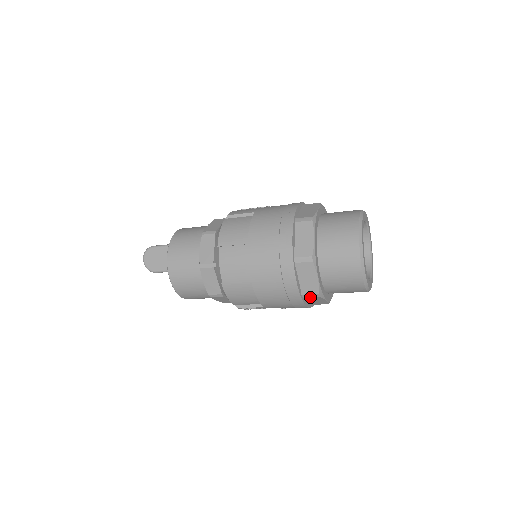
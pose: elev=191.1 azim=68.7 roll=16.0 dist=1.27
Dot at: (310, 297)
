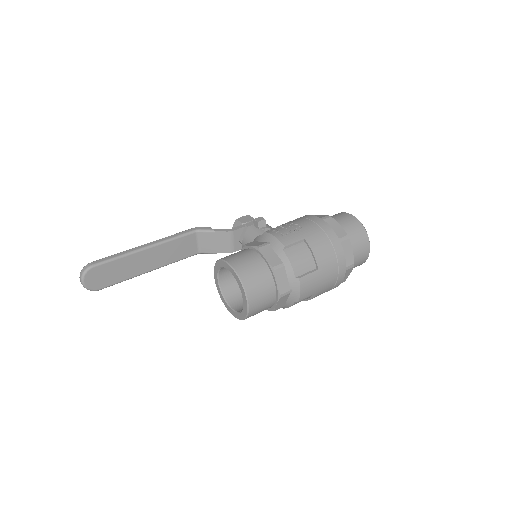
Dot at: occluded
